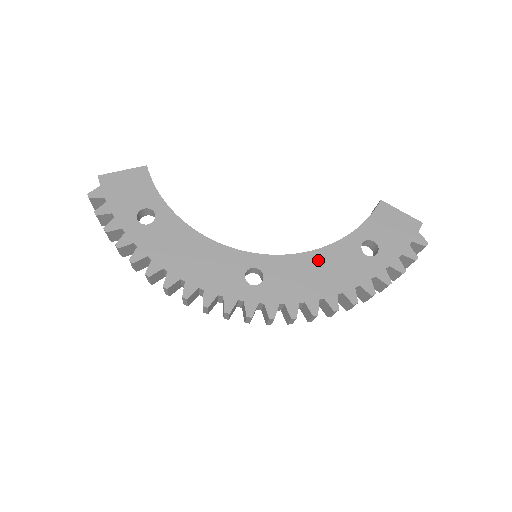
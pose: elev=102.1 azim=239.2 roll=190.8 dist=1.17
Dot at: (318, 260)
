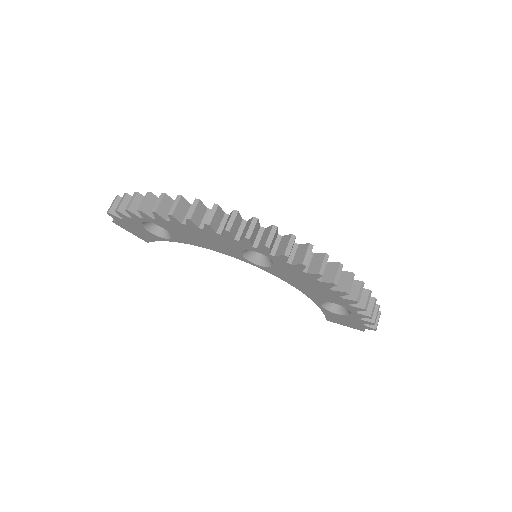
Dot at: occluded
